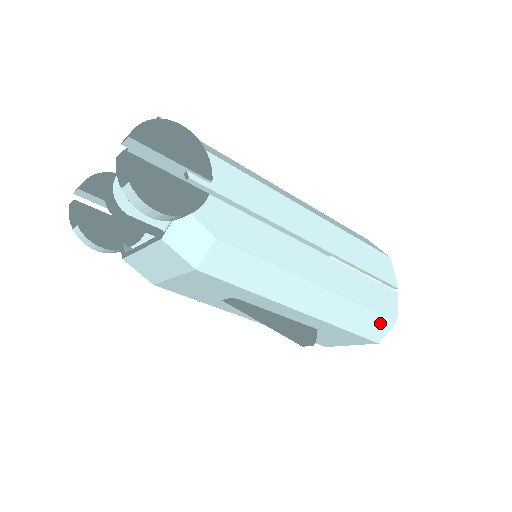
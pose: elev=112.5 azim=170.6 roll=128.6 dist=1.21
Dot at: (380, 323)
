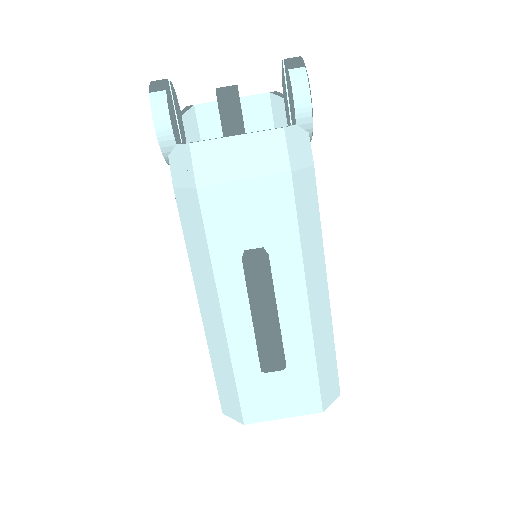
Dot at: (333, 383)
